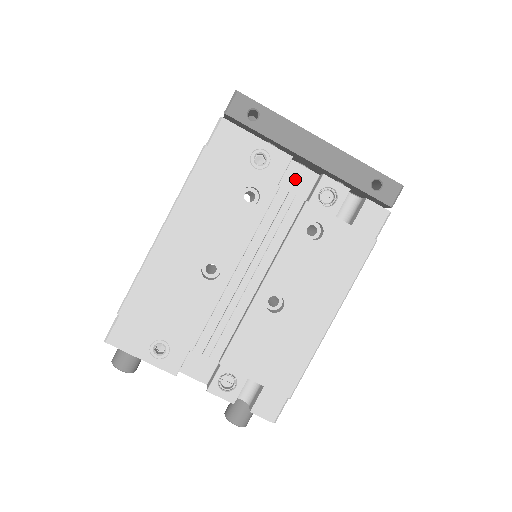
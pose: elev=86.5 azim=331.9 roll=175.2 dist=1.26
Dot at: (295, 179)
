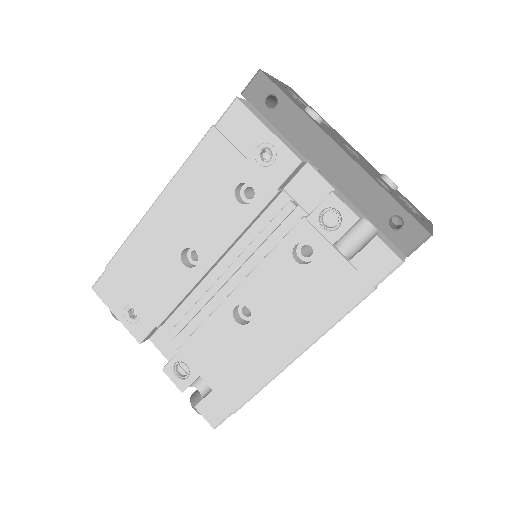
Dot at: (306, 187)
